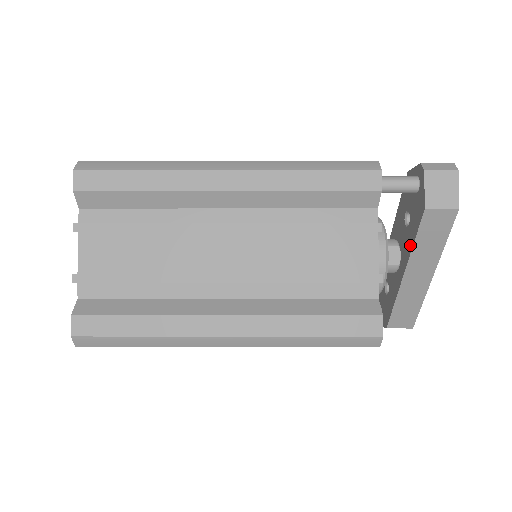
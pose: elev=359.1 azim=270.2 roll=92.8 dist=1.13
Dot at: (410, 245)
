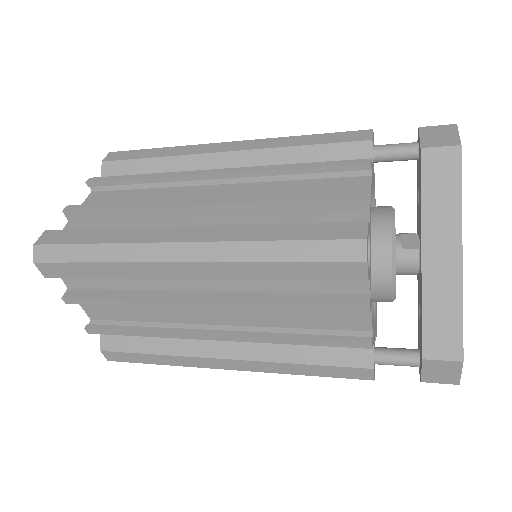
Dot at: (420, 207)
